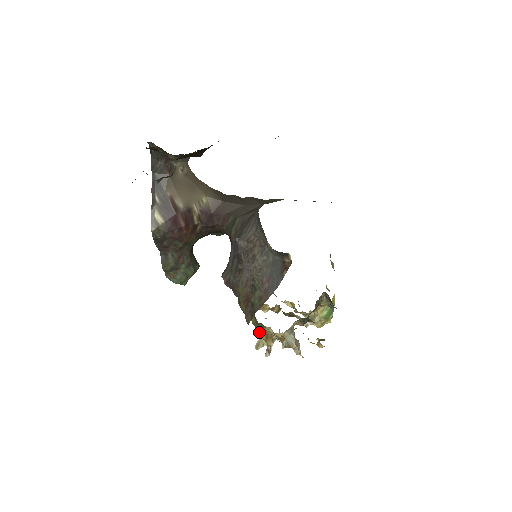
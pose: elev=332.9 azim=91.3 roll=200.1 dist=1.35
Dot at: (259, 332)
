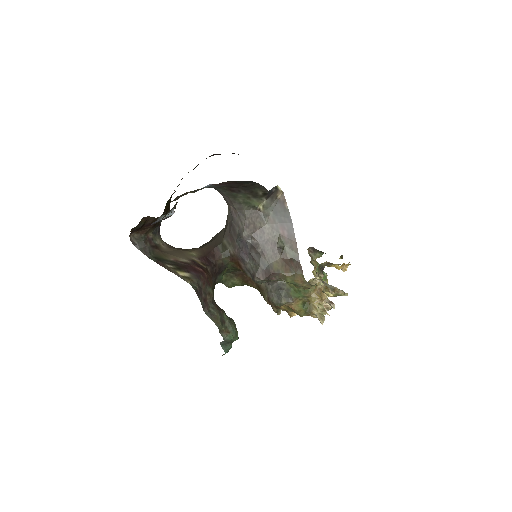
Dot at: (312, 299)
